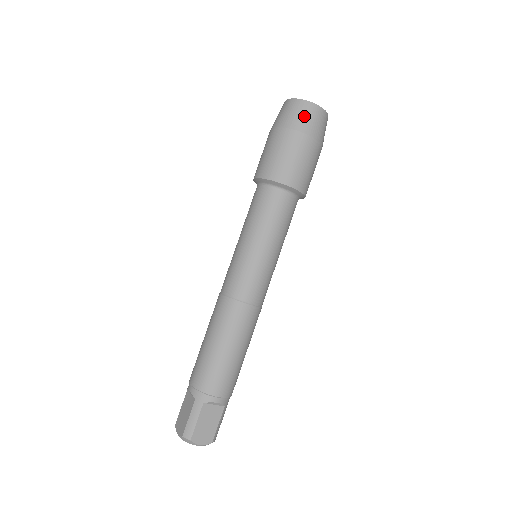
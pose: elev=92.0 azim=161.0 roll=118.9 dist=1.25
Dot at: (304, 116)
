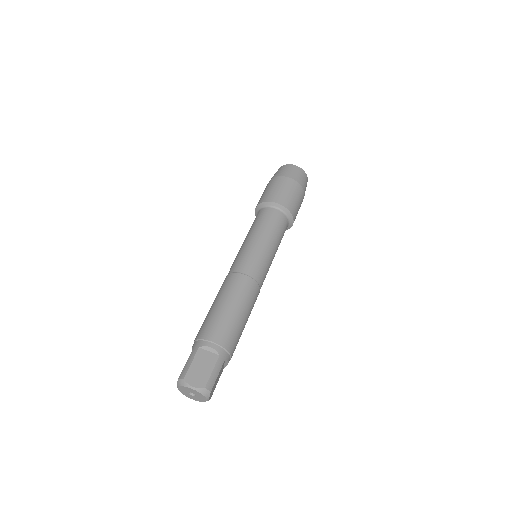
Dot at: (284, 170)
